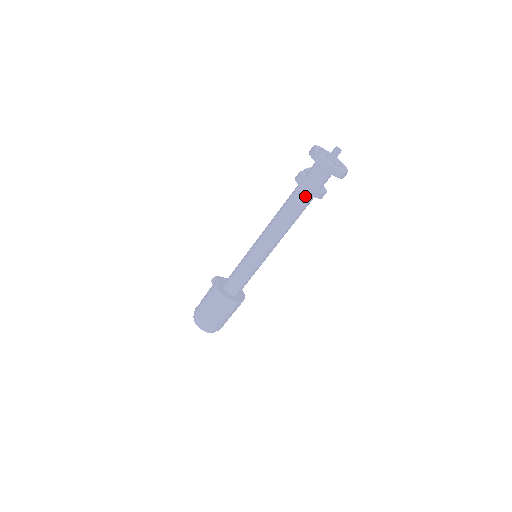
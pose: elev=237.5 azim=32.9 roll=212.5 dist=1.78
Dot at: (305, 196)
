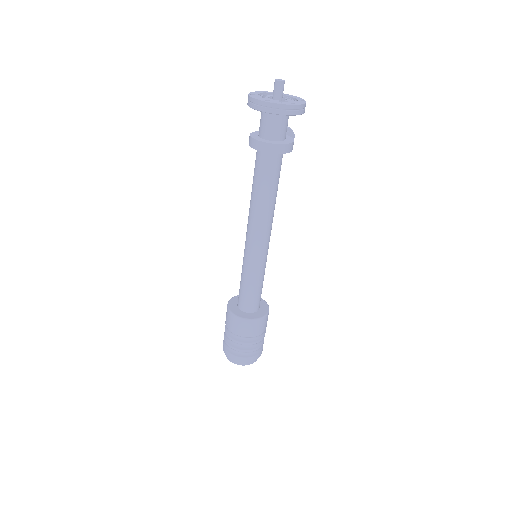
Dot at: (262, 157)
